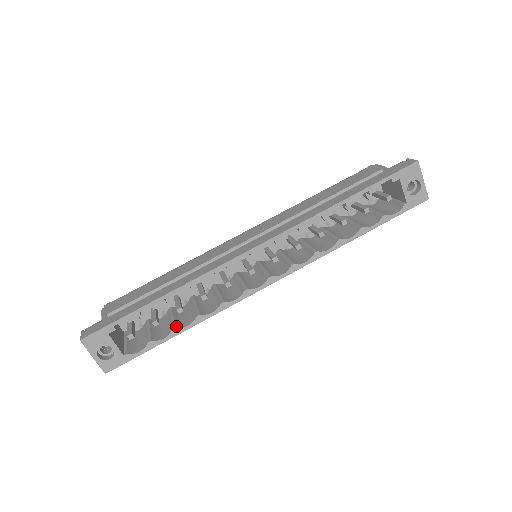
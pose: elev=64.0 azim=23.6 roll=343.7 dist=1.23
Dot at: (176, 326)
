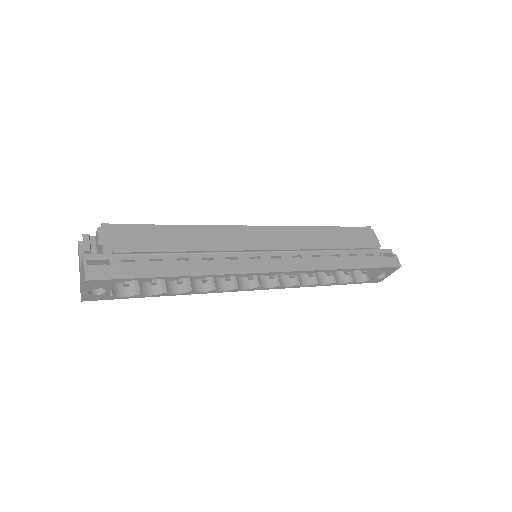
Dot at: (167, 290)
